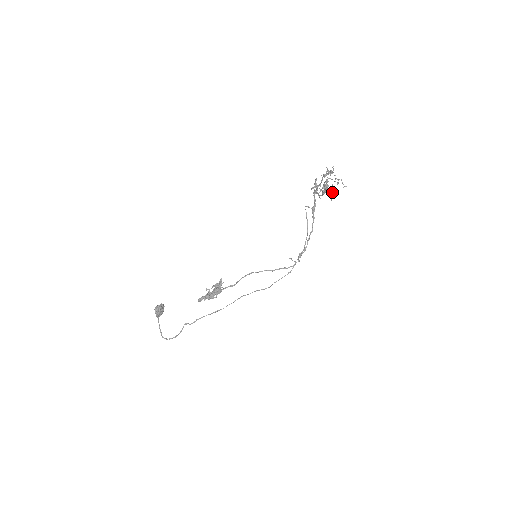
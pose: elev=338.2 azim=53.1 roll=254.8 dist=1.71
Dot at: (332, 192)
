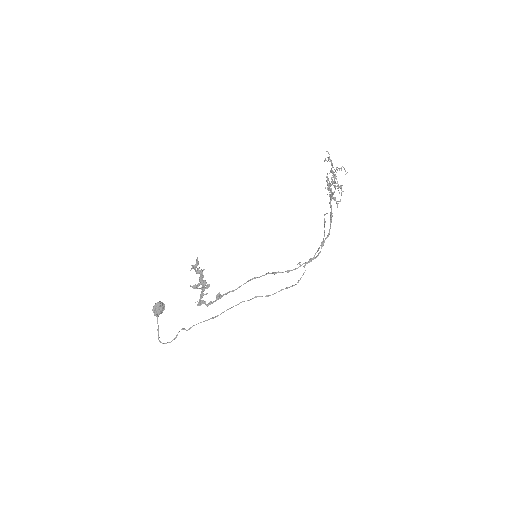
Dot at: (333, 181)
